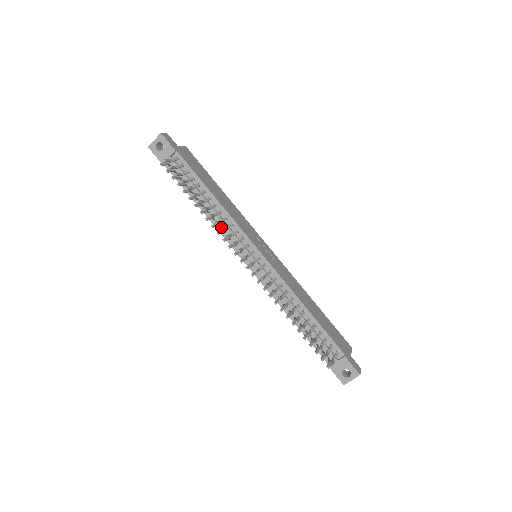
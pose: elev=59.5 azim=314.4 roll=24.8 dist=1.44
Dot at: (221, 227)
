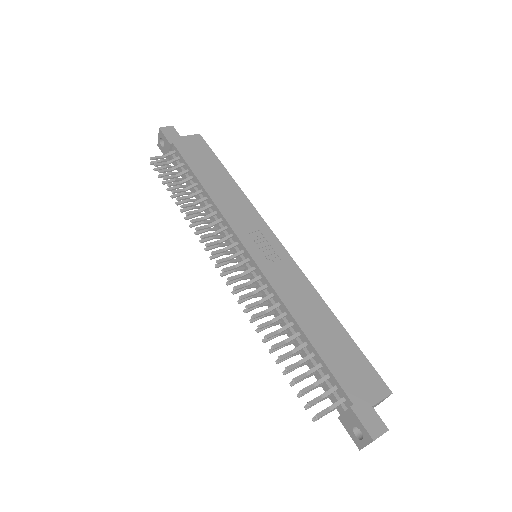
Dot at: occluded
